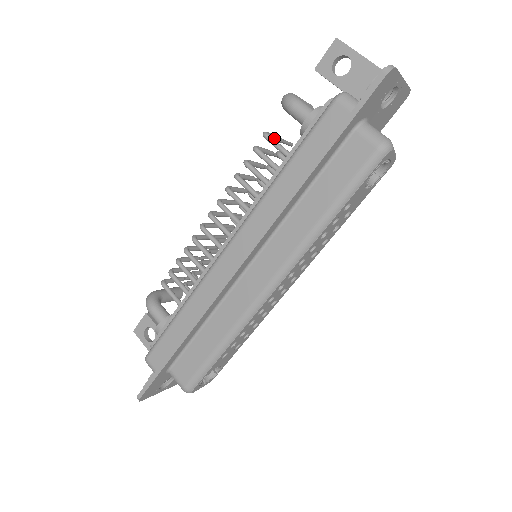
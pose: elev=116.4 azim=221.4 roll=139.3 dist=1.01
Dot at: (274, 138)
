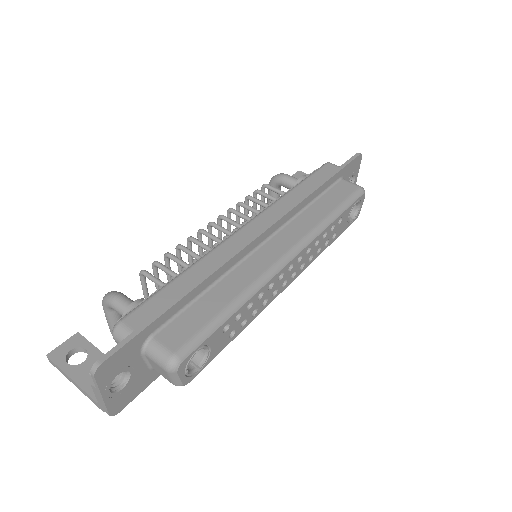
Dot at: (264, 197)
